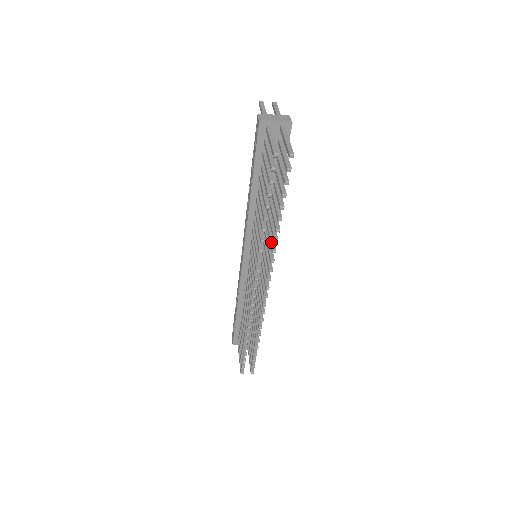
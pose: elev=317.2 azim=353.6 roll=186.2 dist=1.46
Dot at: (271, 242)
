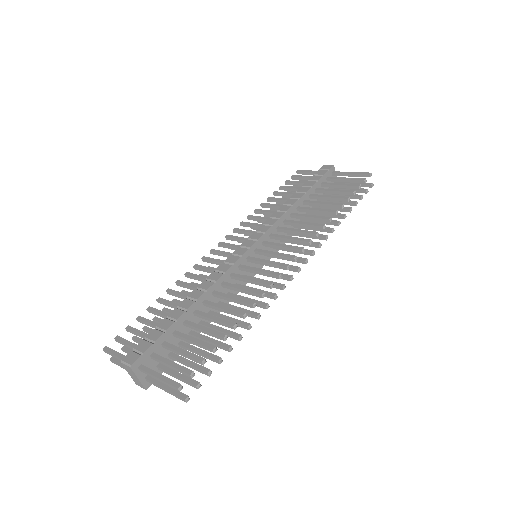
Dot at: occluded
